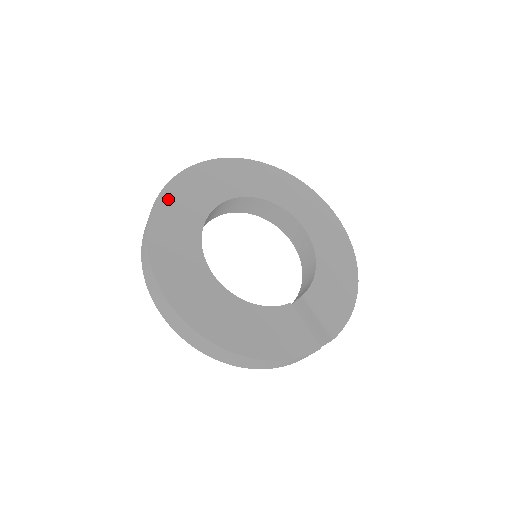
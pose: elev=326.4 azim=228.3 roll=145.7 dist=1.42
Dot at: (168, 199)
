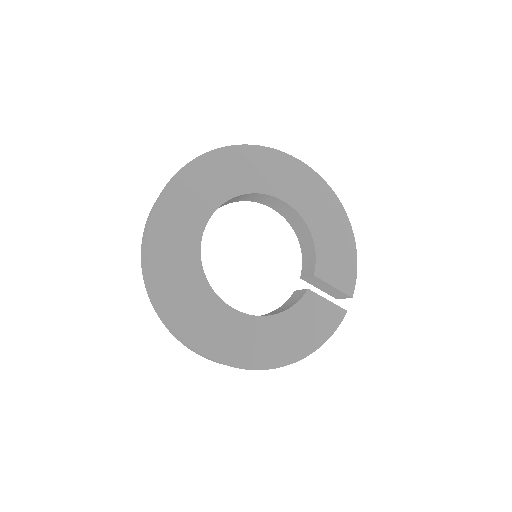
Dot at: (157, 264)
